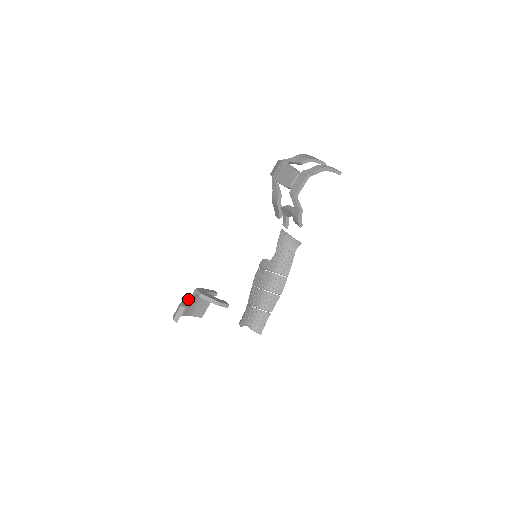
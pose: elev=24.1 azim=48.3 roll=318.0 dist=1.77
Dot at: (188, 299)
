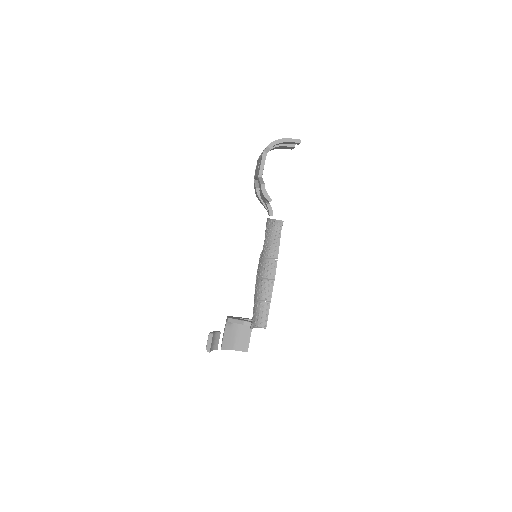
Dot at: (224, 330)
